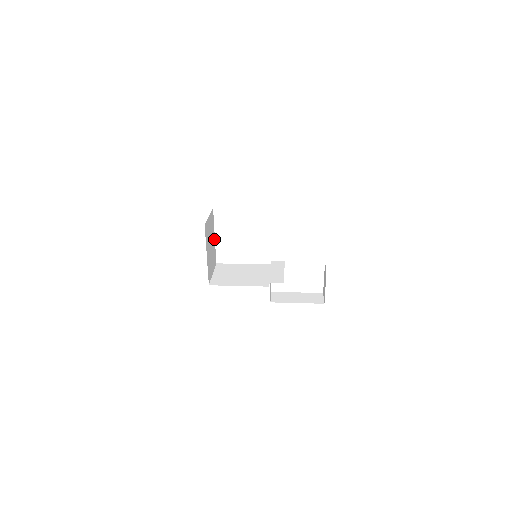
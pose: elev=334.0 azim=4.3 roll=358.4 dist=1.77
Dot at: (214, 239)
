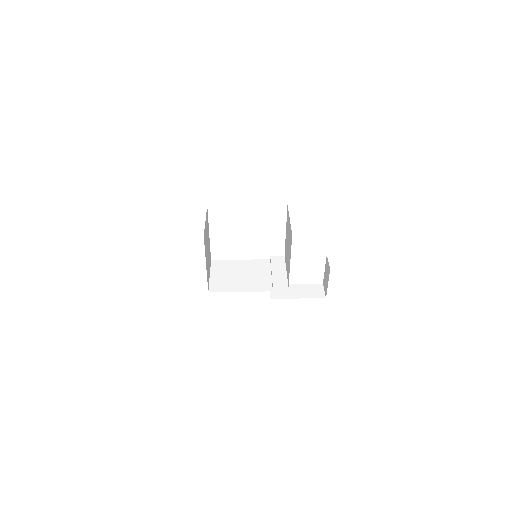
Dot at: occluded
